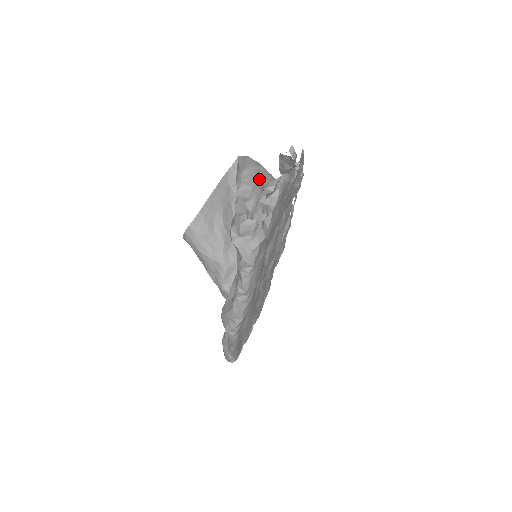
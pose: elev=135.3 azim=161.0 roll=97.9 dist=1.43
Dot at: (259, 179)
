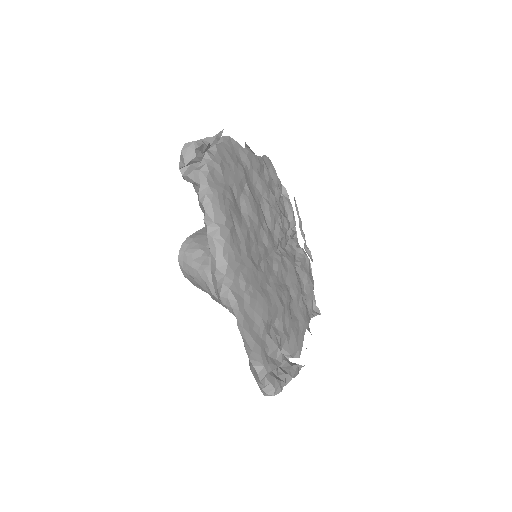
Dot at: occluded
